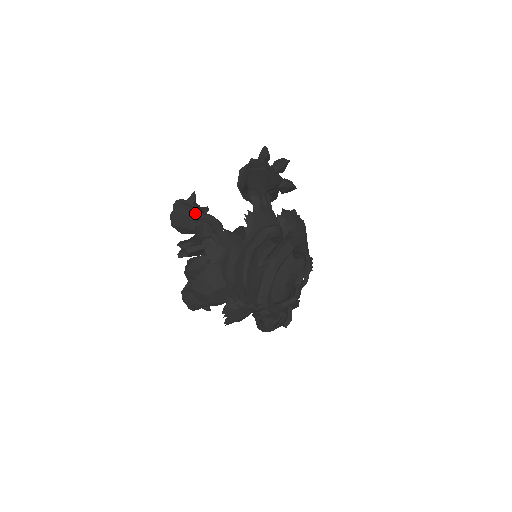
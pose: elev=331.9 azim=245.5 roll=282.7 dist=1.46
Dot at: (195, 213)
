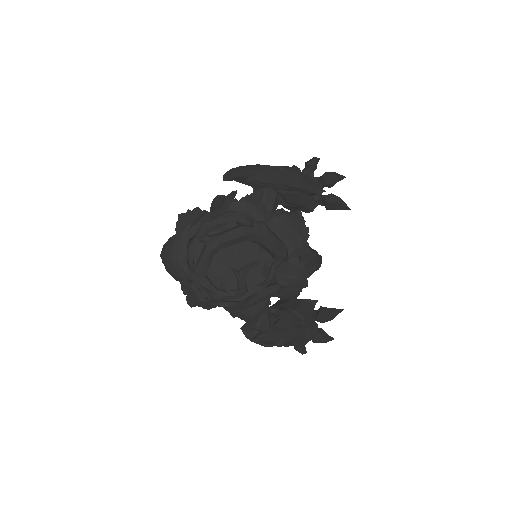
Dot at: (220, 205)
